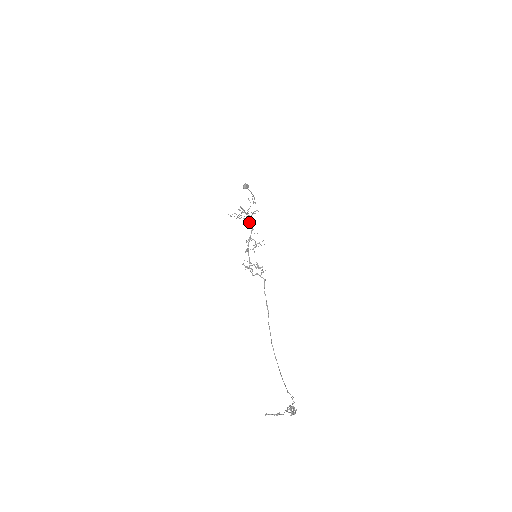
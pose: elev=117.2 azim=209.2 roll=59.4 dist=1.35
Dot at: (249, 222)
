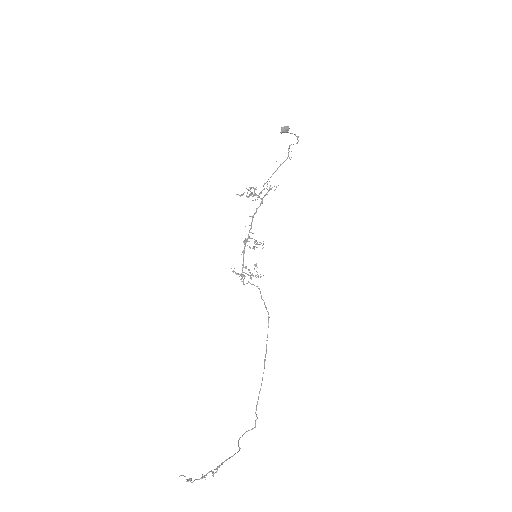
Dot at: (250, 216)
